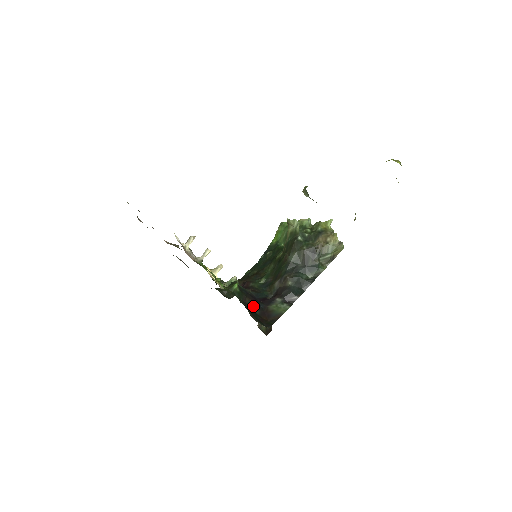
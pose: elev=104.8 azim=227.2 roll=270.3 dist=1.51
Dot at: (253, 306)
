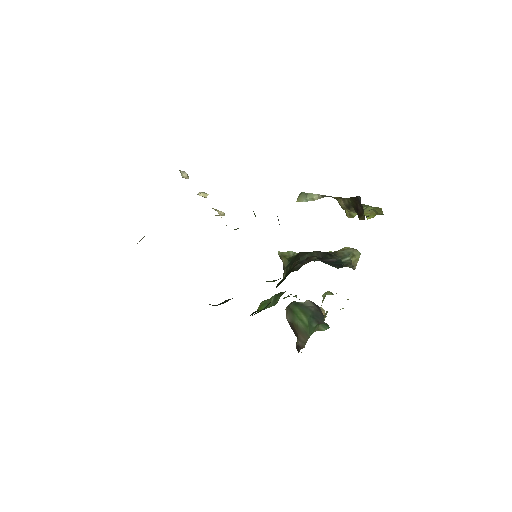
Dot at: occluded
